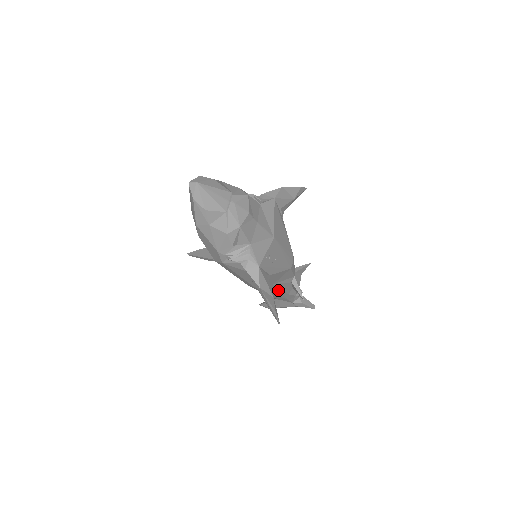
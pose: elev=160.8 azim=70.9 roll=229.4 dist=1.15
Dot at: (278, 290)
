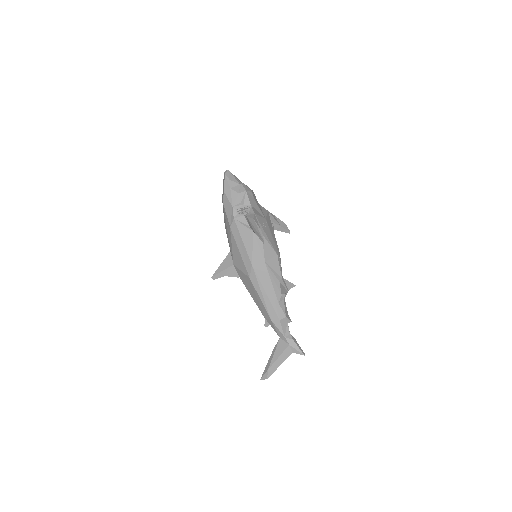
Dot at: (270, 282)
